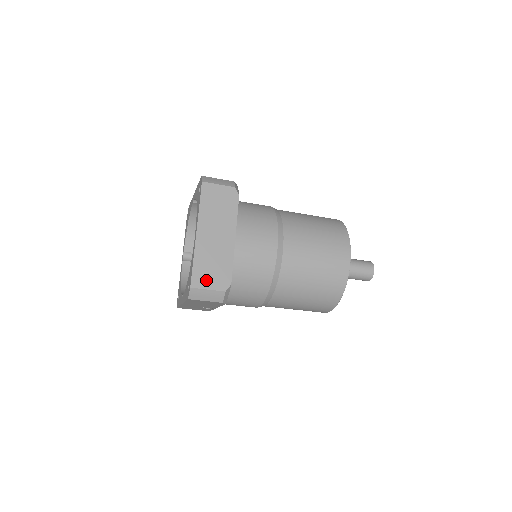
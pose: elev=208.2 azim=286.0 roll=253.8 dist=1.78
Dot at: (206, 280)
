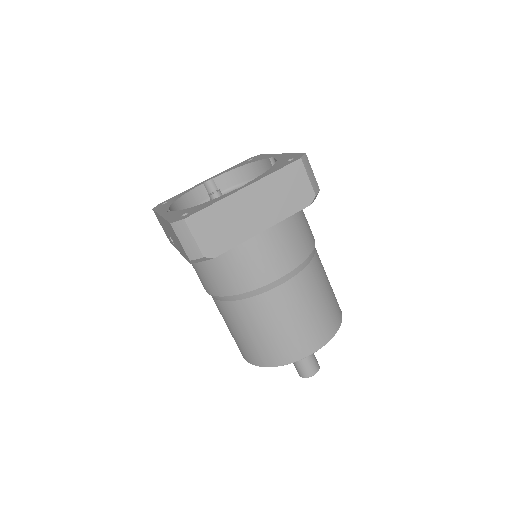
Dot at: (203, 230)
